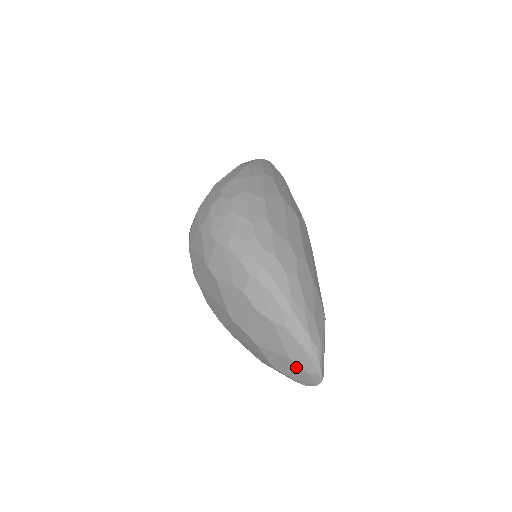
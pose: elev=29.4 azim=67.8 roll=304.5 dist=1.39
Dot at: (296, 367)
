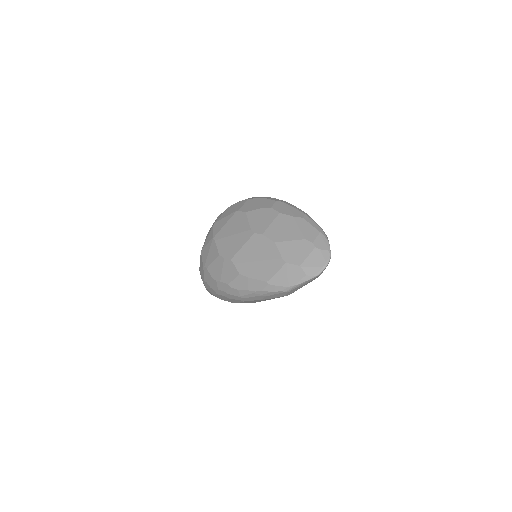
Dot at: (309, 247)
